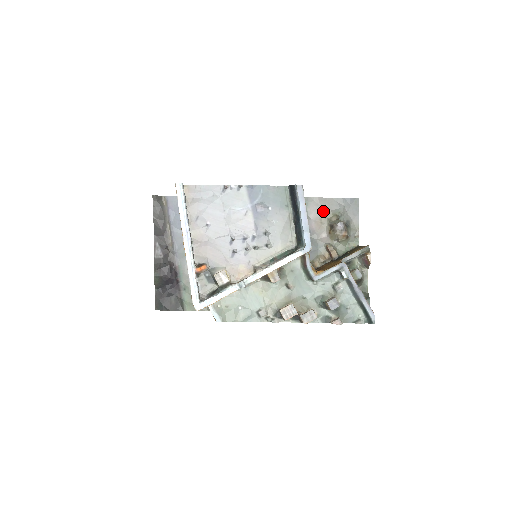
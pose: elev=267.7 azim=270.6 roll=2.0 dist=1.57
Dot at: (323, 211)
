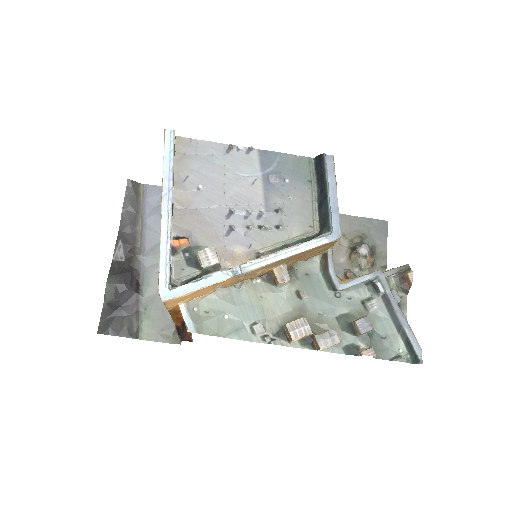
Dot at: (343, 230)
